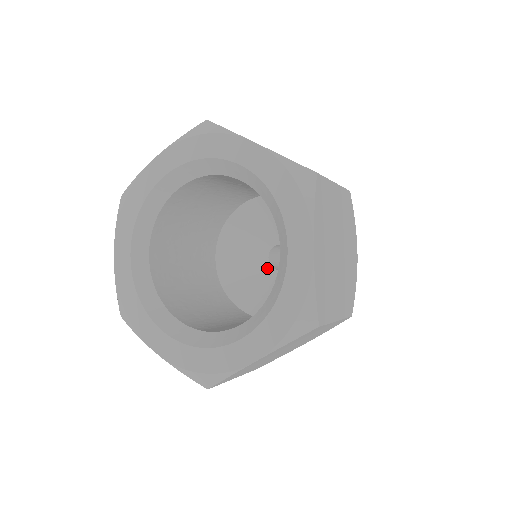
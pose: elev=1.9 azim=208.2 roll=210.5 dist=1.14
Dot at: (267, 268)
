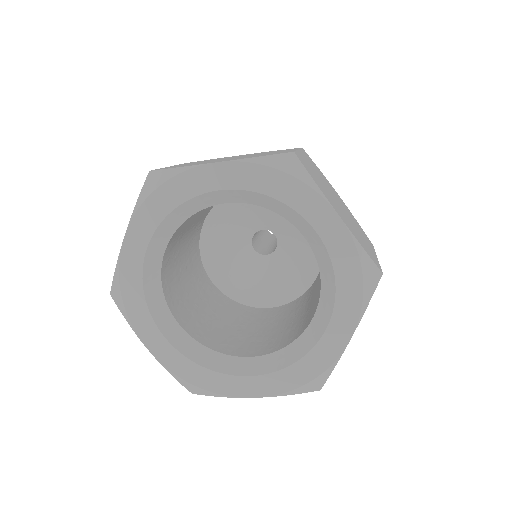
Dot at: (260, 259)
